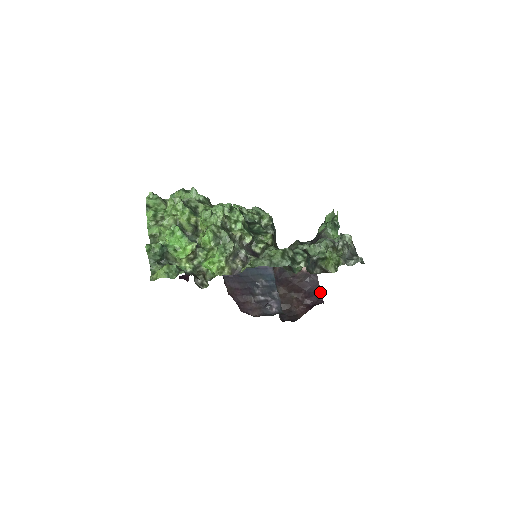
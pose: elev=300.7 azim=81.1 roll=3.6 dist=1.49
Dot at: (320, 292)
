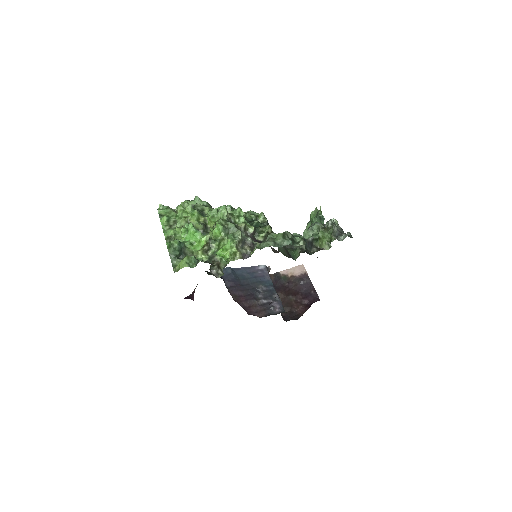
Dot at: (315, 292)
